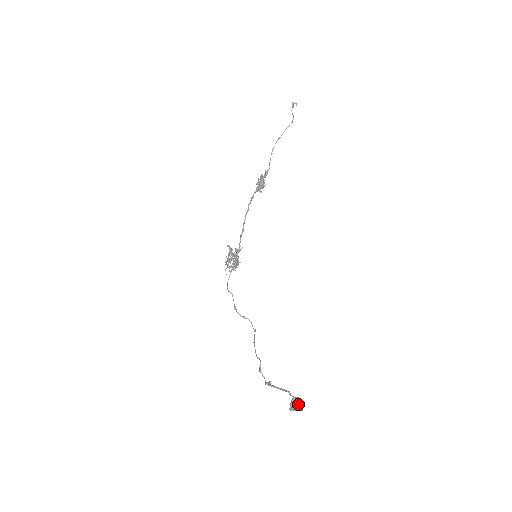
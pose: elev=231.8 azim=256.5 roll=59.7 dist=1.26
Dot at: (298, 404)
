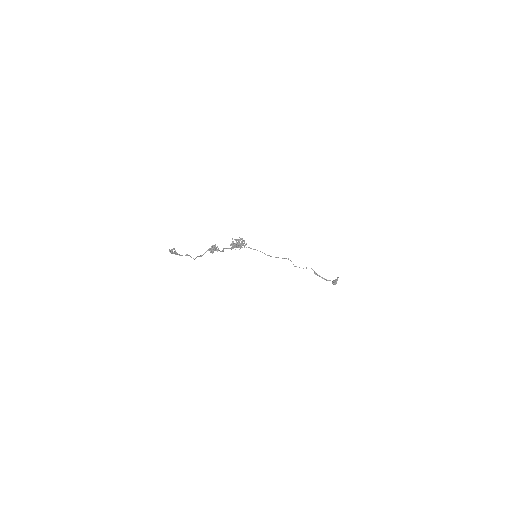
Dot at: occluded
